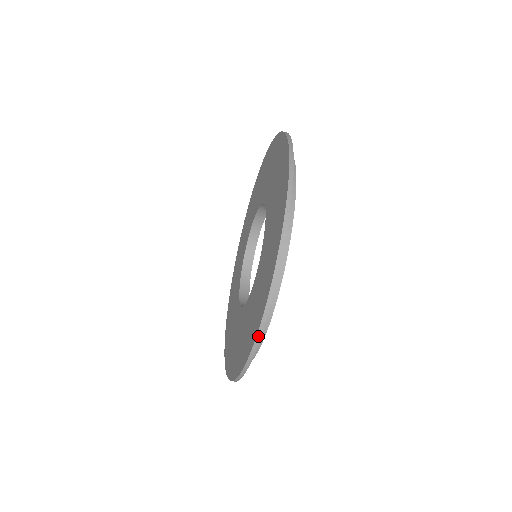
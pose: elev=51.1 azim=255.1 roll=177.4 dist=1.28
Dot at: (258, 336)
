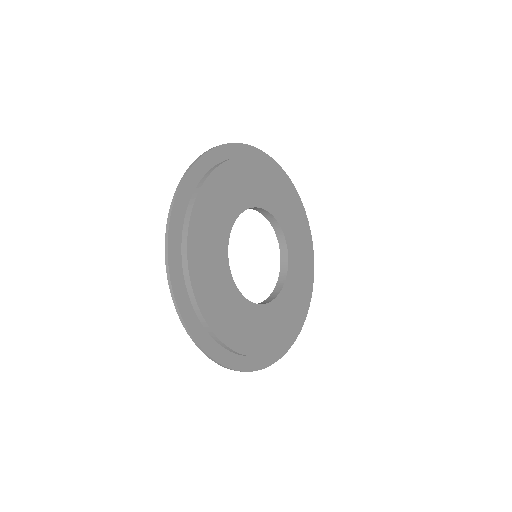
Dot at: (175, 303)
